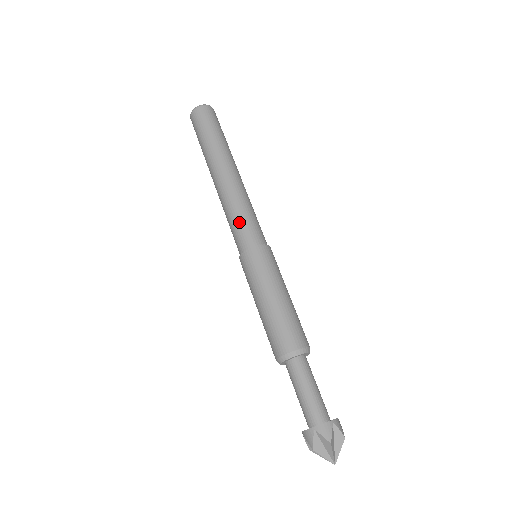
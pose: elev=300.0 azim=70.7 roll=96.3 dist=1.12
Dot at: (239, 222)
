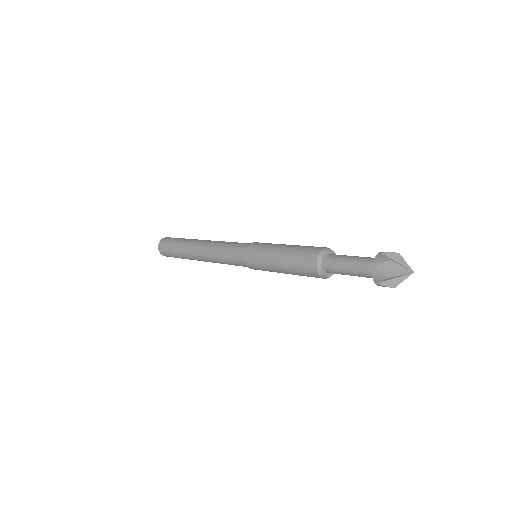
Dot at: (228, 252)
